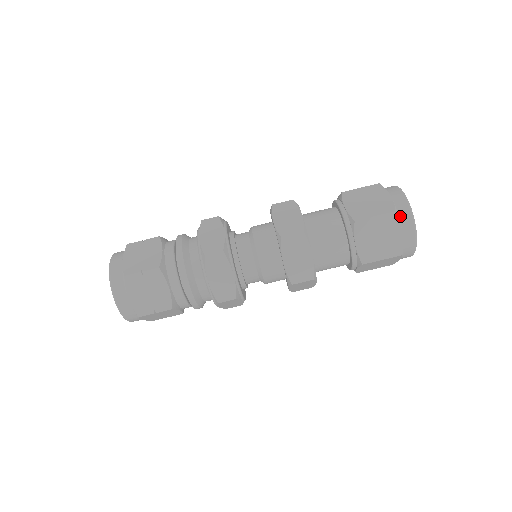
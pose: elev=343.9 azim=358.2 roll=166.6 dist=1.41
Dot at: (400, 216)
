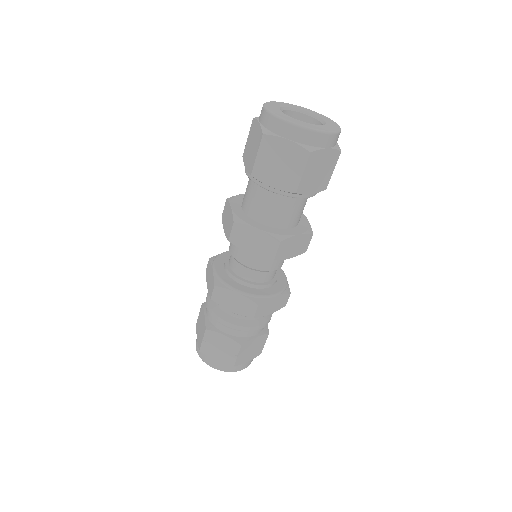
Dot at: (314, 145)
